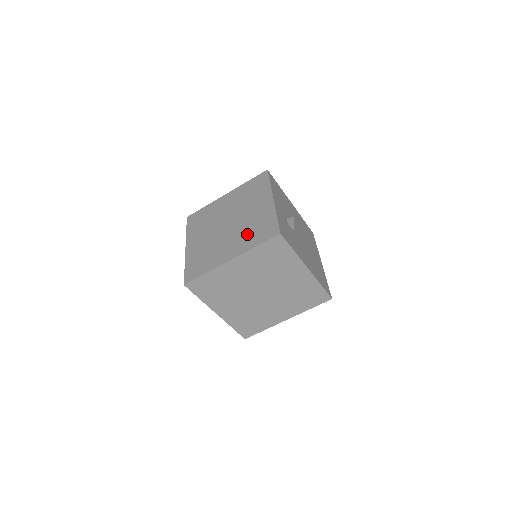
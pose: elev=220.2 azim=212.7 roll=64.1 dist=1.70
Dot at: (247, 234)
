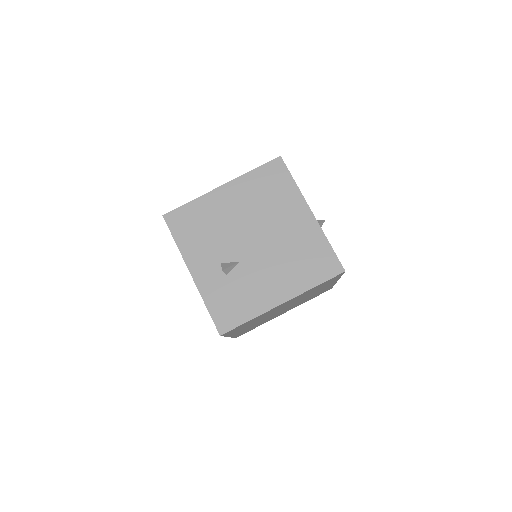
Dot at: occluded
